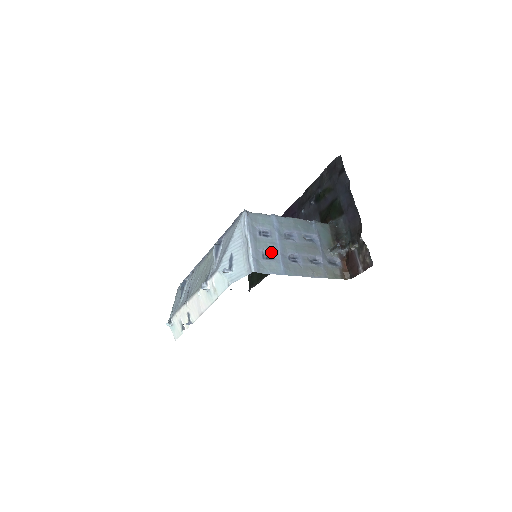
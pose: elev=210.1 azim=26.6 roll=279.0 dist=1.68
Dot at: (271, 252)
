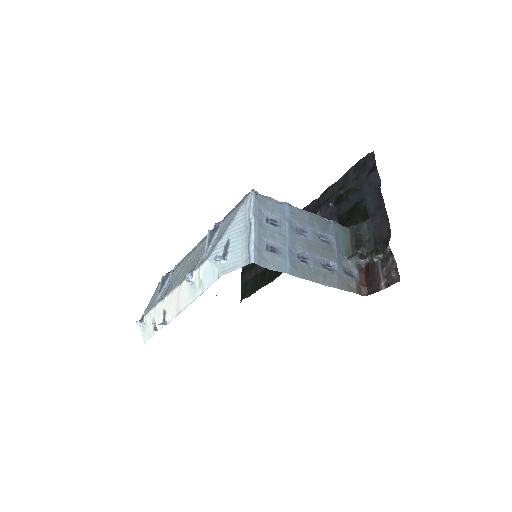
Dot at: (277, 244)
